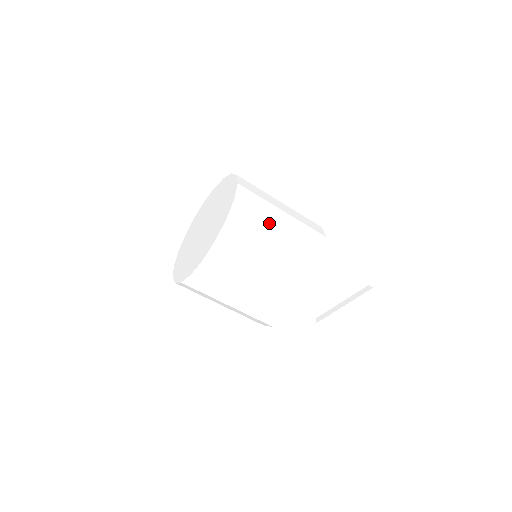
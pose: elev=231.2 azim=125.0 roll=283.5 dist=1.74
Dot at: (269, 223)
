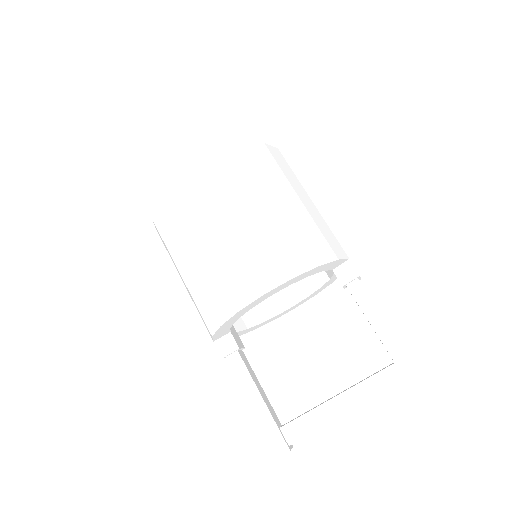
Dot at: (301, 186)
